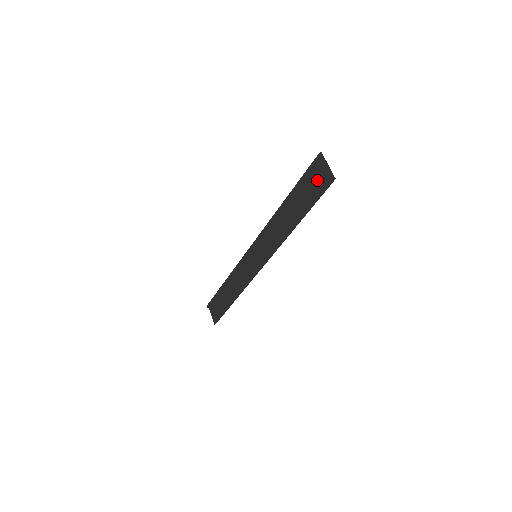
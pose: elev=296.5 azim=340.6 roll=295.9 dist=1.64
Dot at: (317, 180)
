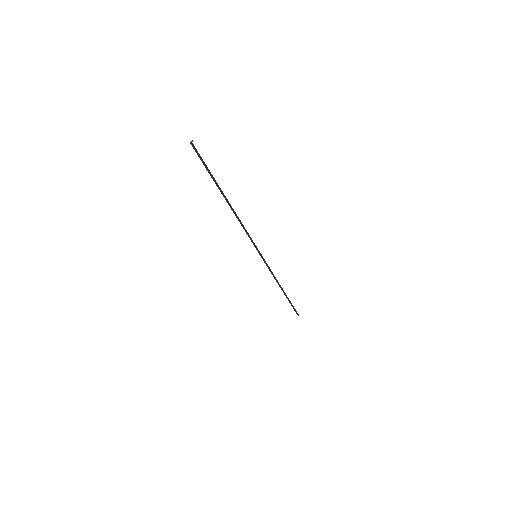
Dot at: occluded
